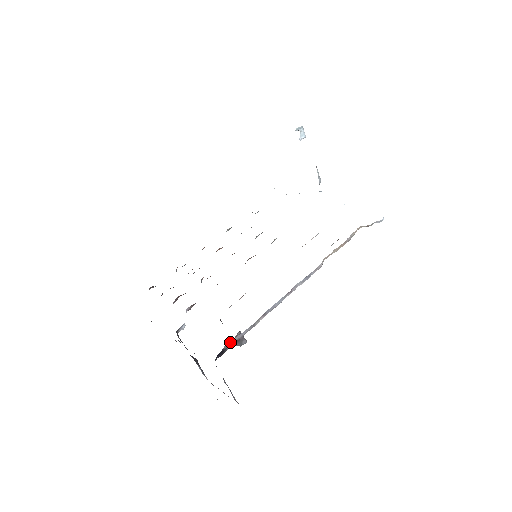
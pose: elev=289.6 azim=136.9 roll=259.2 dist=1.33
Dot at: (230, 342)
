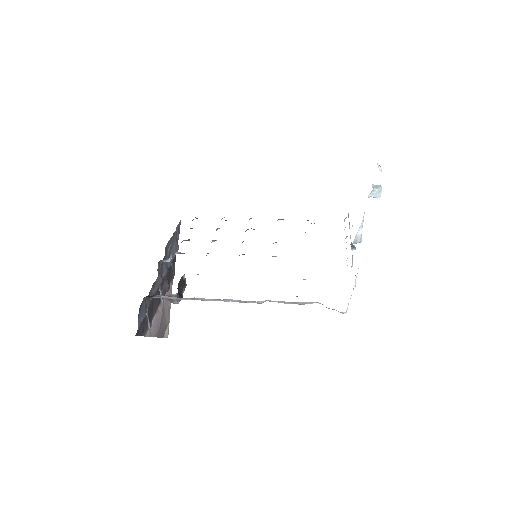
Dot at: (163, 295)
